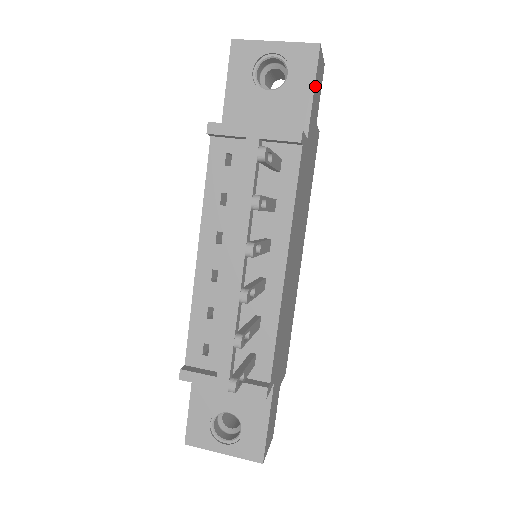
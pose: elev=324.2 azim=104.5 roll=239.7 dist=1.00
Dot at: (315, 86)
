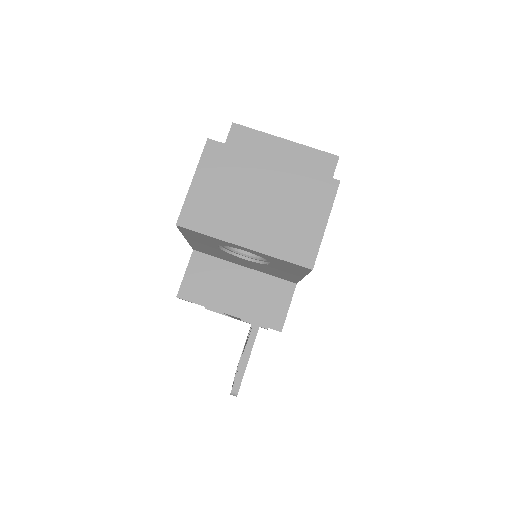
Dot at: occluded
